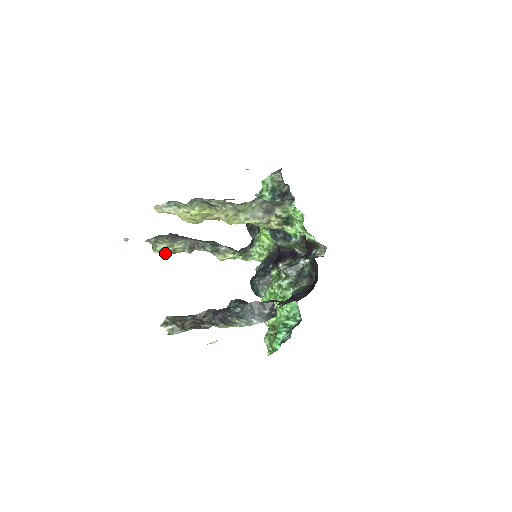
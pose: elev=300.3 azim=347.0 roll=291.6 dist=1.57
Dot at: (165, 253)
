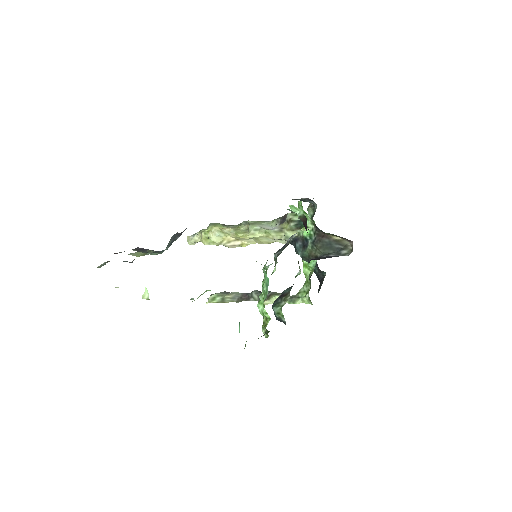
Dot at: occluded
